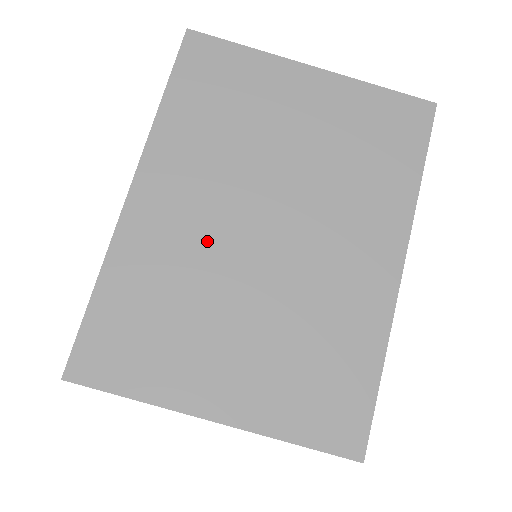
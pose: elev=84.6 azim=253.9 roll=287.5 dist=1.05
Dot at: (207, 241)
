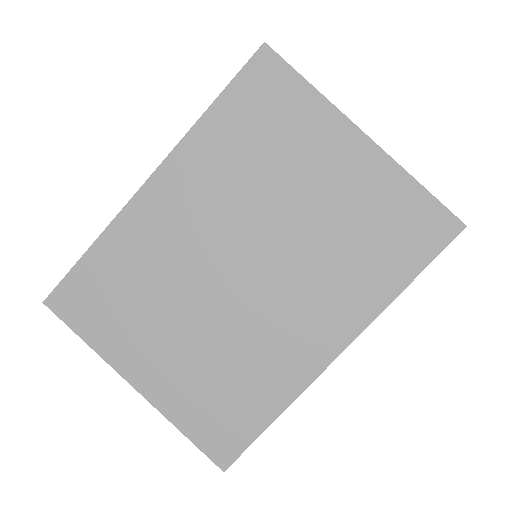
Dot at: (189, 253)
